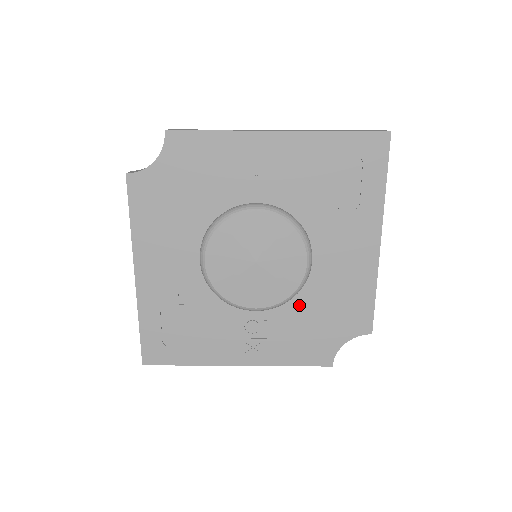
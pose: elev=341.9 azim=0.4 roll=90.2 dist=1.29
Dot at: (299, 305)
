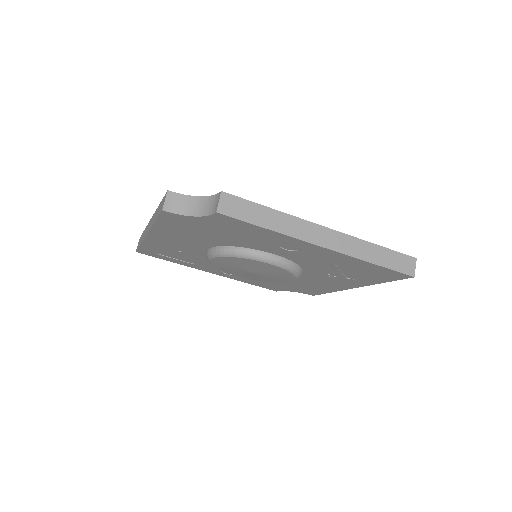
Dot at: occluded
